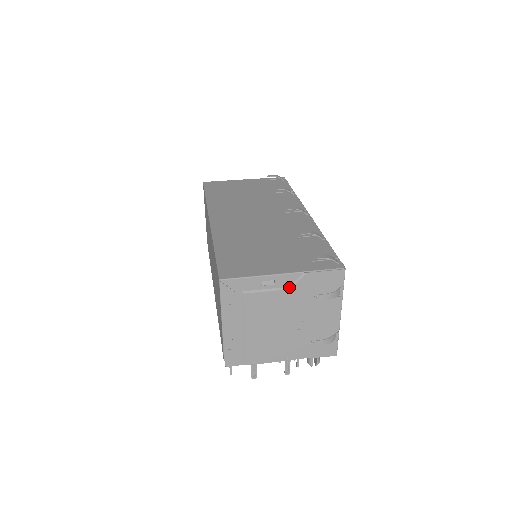
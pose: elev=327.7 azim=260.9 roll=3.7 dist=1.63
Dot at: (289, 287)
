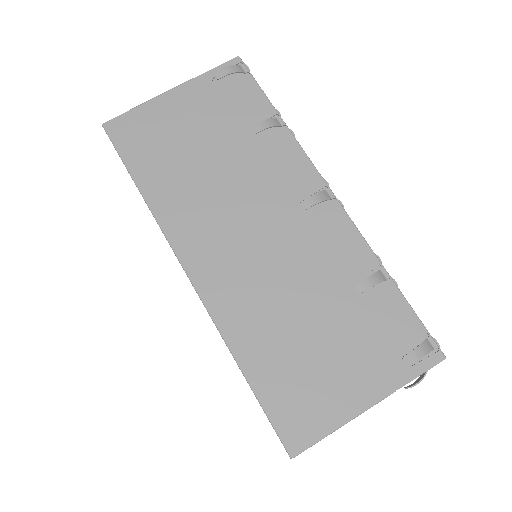
Dot at: occluded
